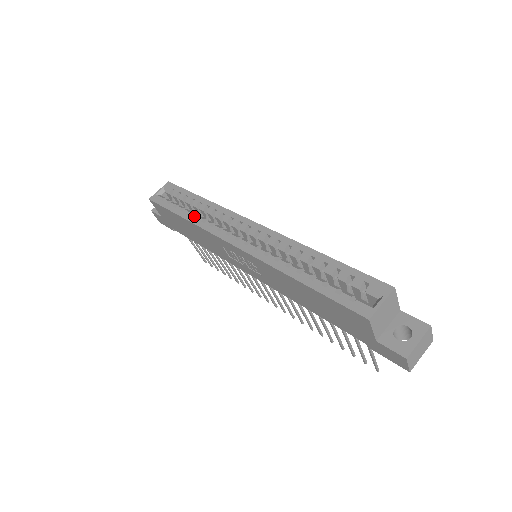
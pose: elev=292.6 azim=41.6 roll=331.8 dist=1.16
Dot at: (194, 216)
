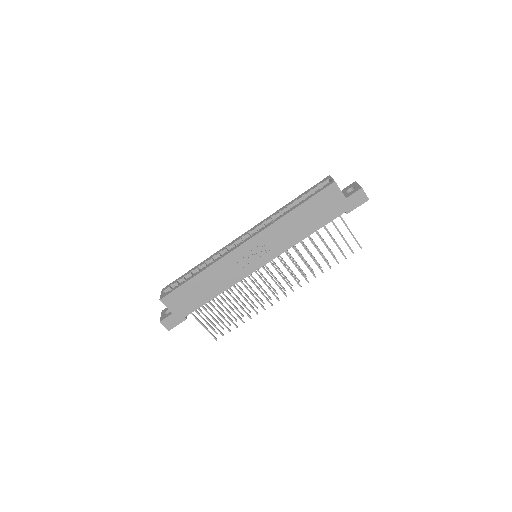
Dot at: (204, 267)
